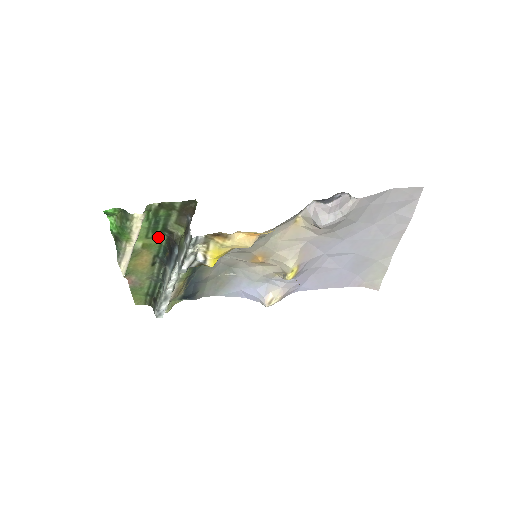
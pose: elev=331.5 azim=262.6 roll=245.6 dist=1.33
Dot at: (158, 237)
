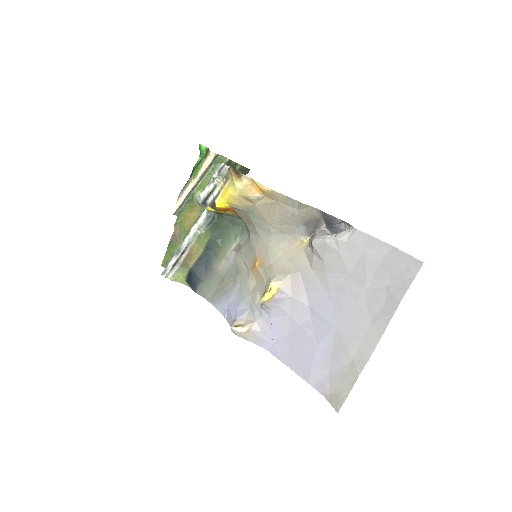
Dot at: occluded
